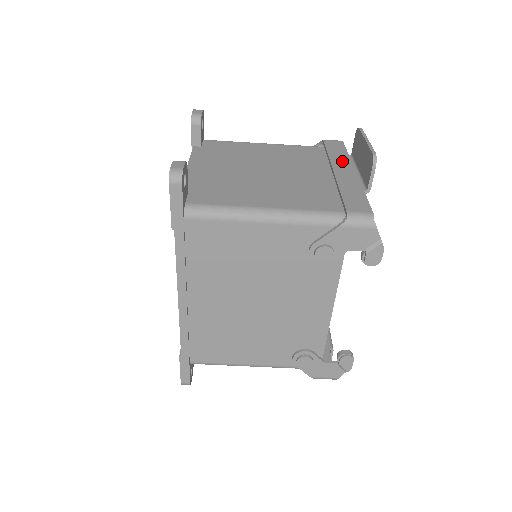
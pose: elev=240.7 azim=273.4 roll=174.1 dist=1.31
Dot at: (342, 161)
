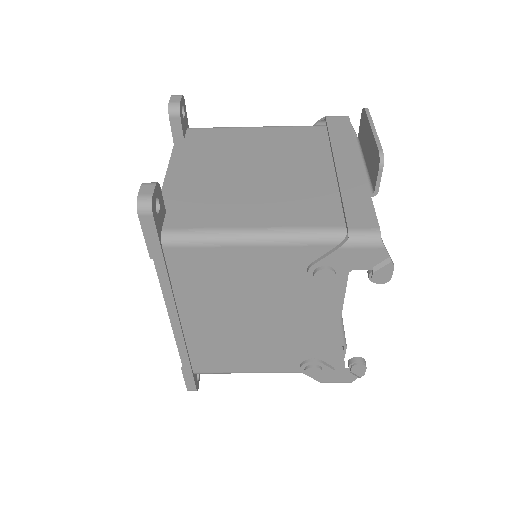
Dot at: (346, 149)
